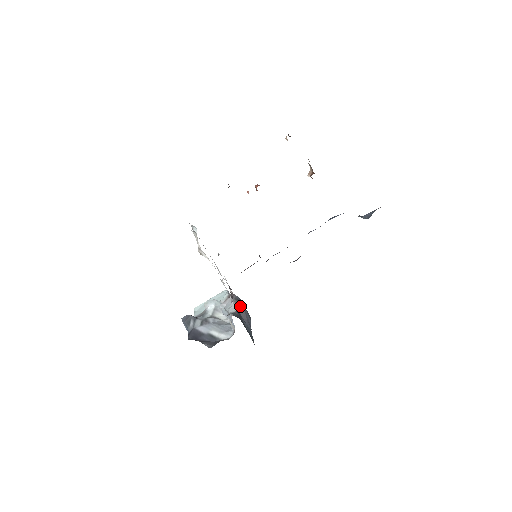
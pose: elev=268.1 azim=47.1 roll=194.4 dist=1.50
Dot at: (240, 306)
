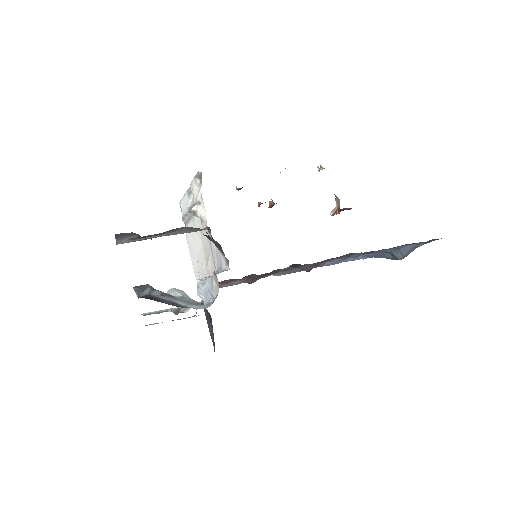
Dot at: (209, 321)
